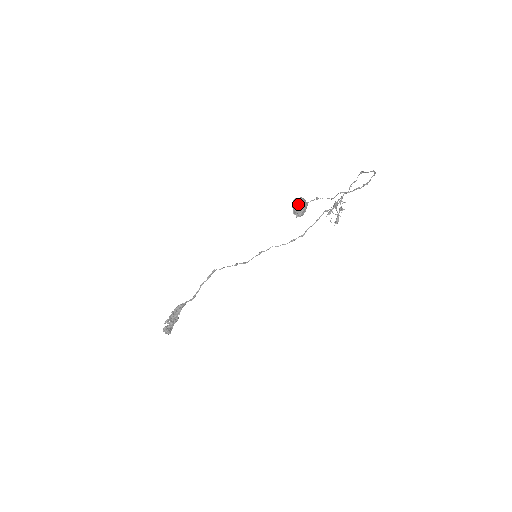
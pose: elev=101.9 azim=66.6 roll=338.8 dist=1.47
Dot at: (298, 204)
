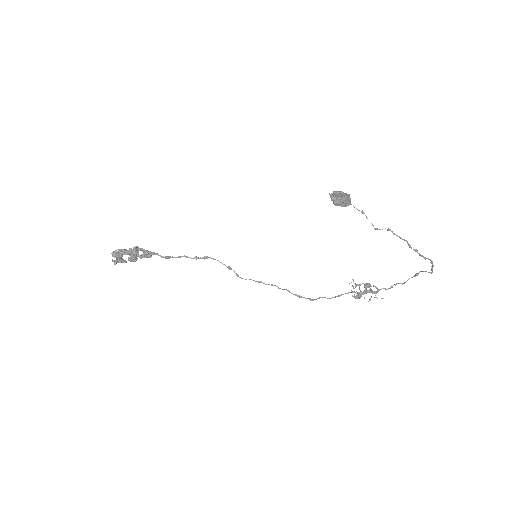
Dot at: (342, 193)
